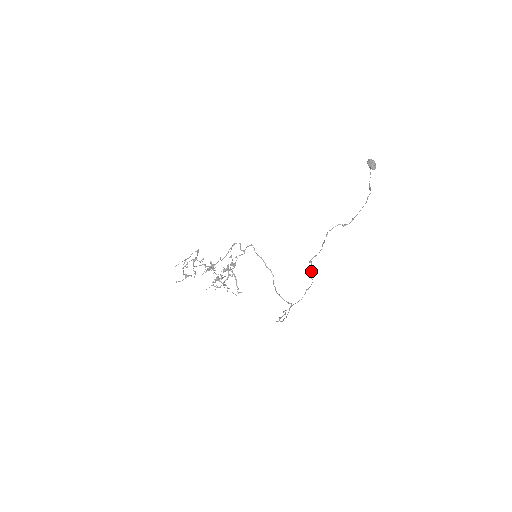
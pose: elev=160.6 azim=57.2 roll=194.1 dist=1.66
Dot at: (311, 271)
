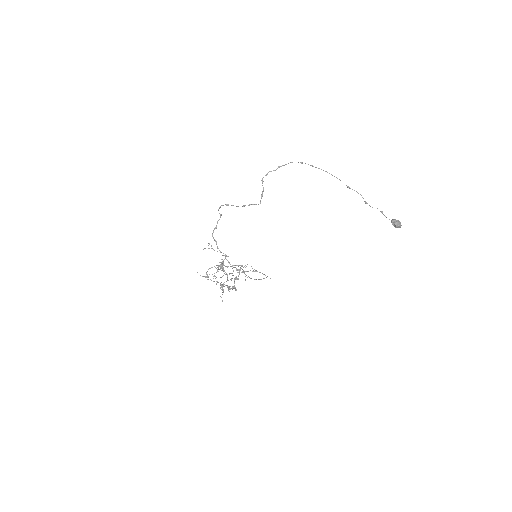
Dot at: (261, 196)
